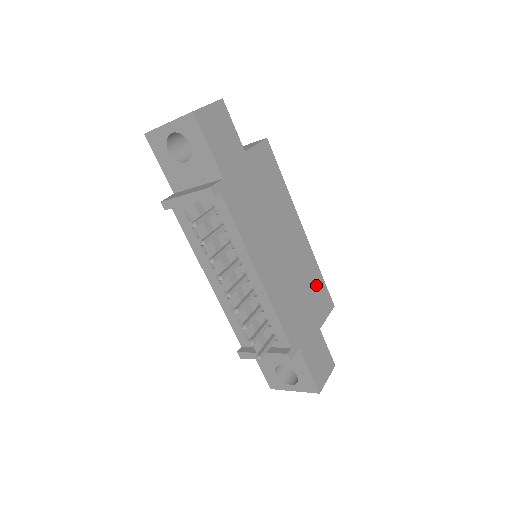
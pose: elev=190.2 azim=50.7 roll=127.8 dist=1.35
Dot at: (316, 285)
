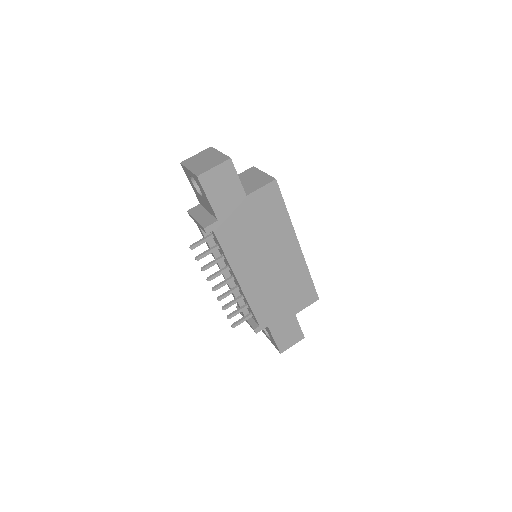
Dot at: (301, 285)
